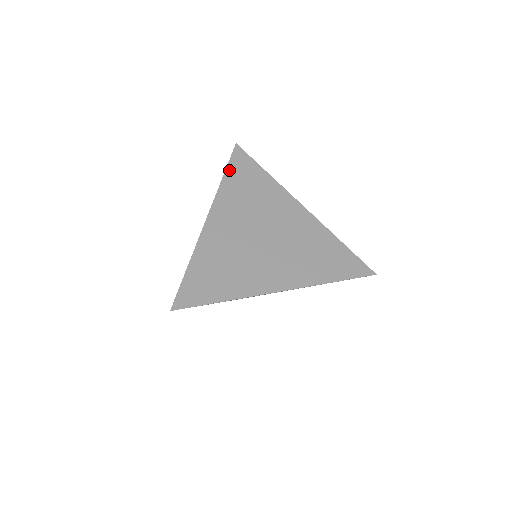
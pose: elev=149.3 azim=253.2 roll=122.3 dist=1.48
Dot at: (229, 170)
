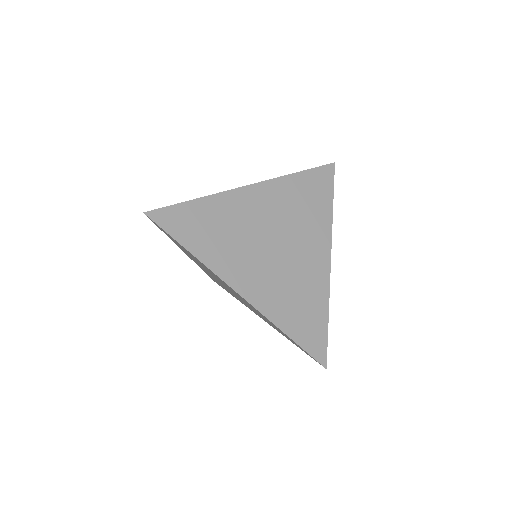
Dot at: (307, 173)
